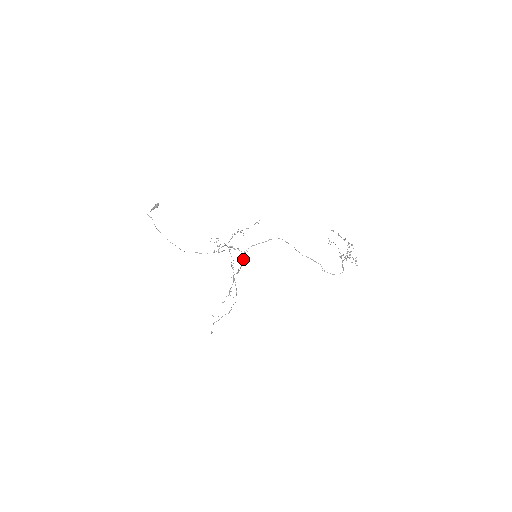
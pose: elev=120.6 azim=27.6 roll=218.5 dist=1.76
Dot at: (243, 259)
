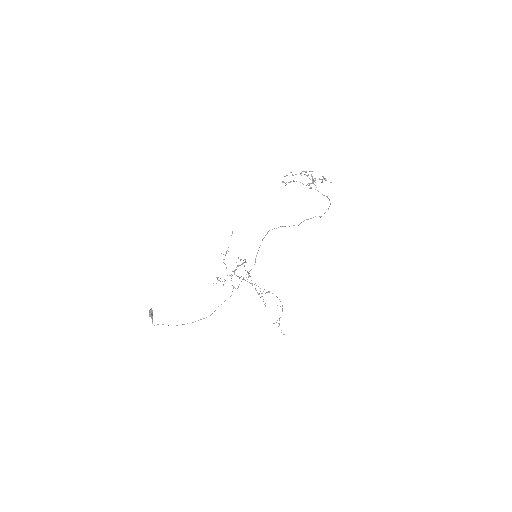
Dot at: occluded
